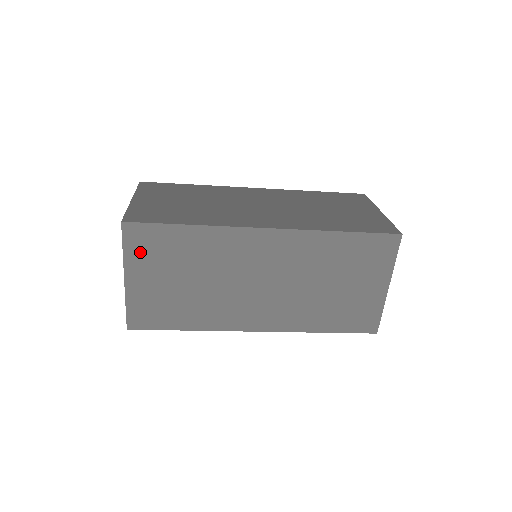
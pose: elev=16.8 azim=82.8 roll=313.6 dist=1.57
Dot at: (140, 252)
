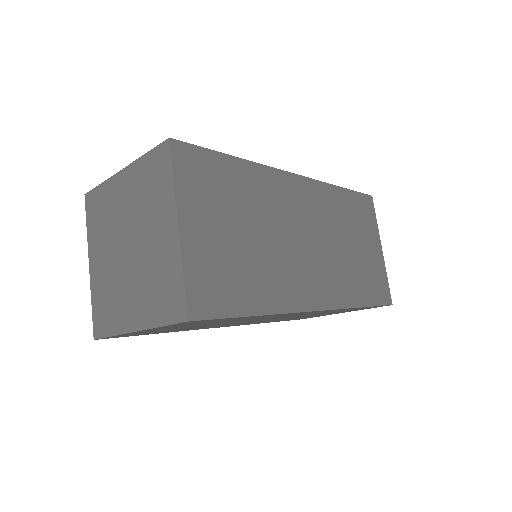
Dot at: (179, 325)
